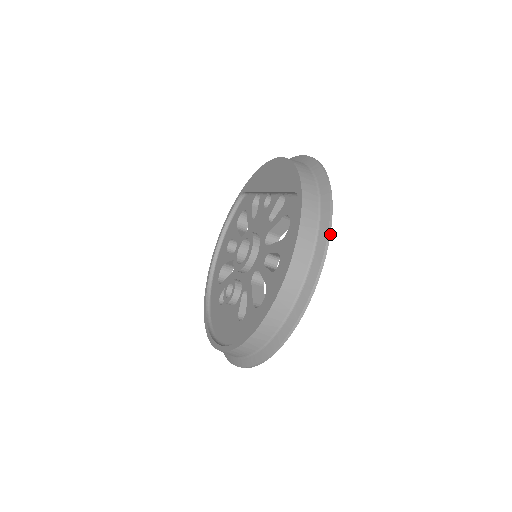
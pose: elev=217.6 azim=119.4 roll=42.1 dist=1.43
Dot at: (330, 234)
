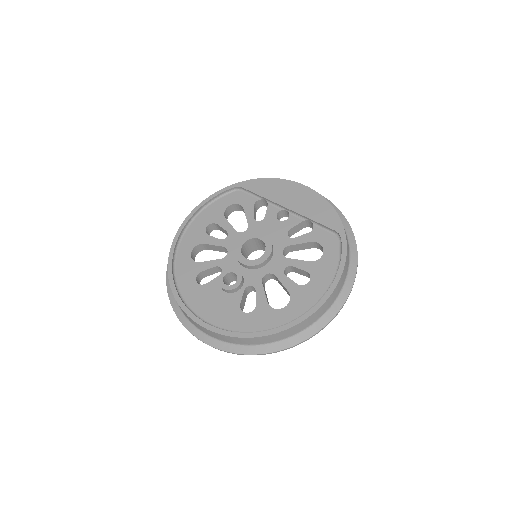
Dot at: occluded
